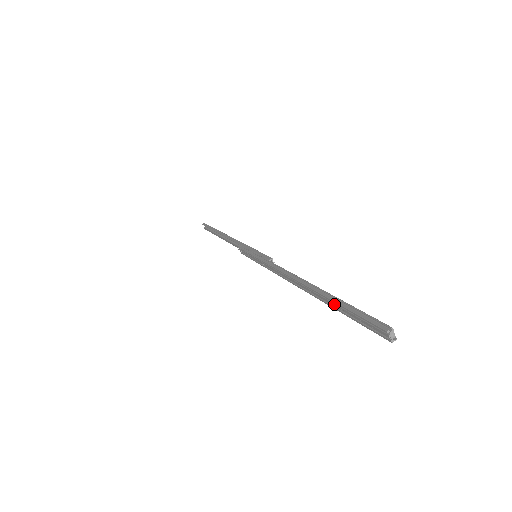
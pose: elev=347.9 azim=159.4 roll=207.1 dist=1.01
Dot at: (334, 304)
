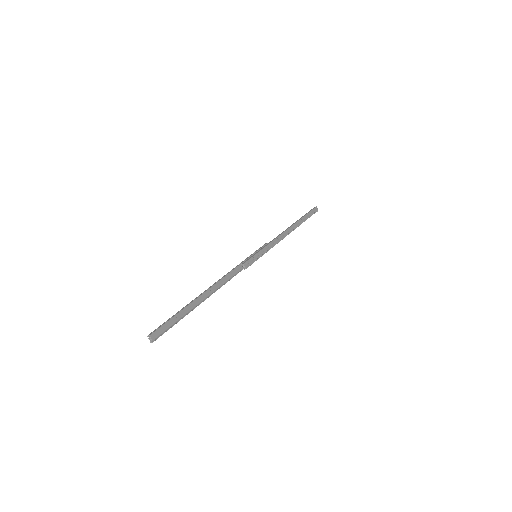
Dot at: (183, 311)
